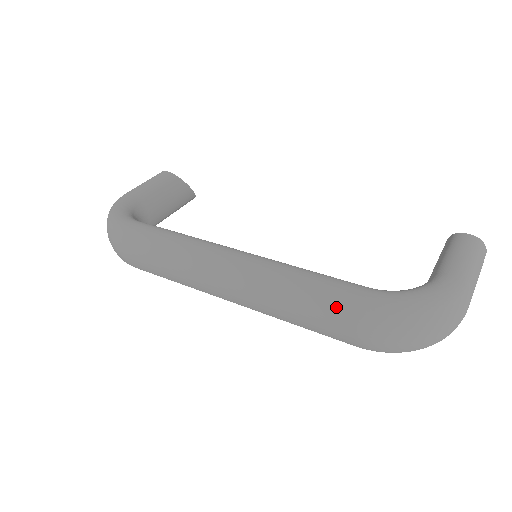
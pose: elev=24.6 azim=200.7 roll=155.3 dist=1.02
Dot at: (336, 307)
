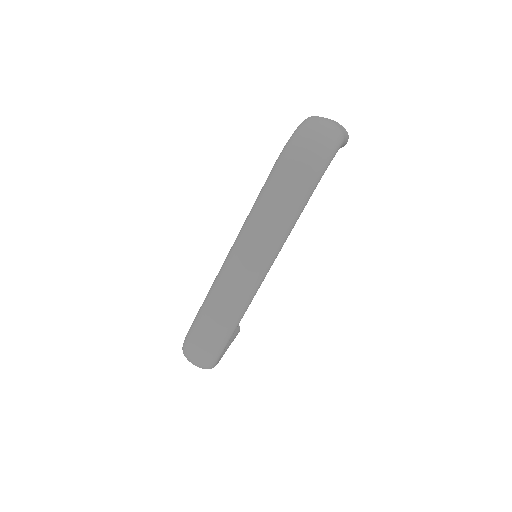
Dot at: (273, 183)
